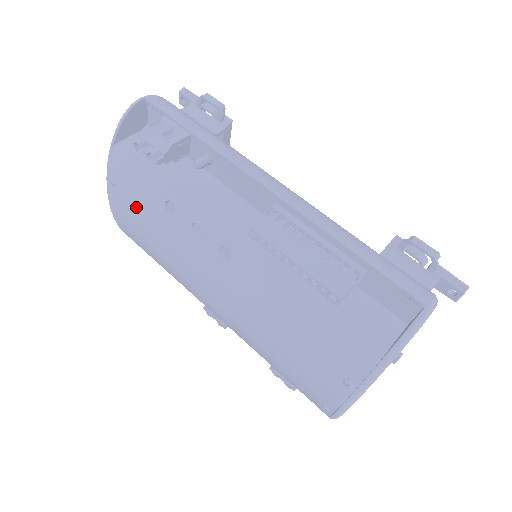
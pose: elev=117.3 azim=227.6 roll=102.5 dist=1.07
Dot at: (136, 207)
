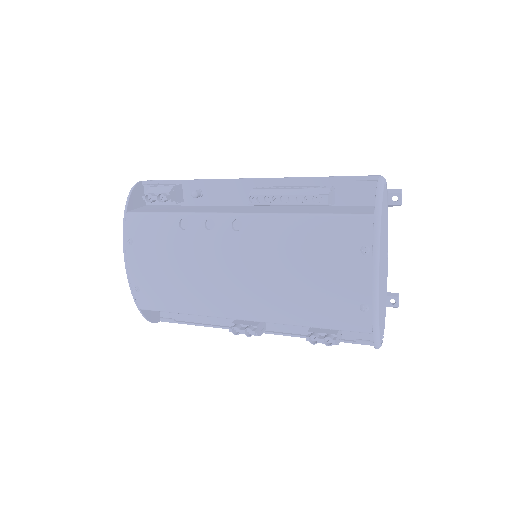
Dot at: (154, 248)
